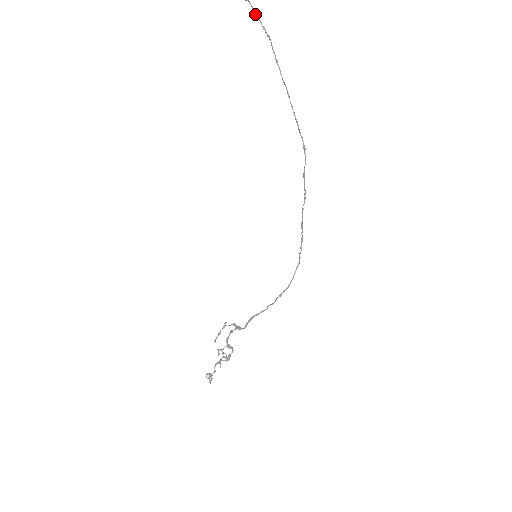
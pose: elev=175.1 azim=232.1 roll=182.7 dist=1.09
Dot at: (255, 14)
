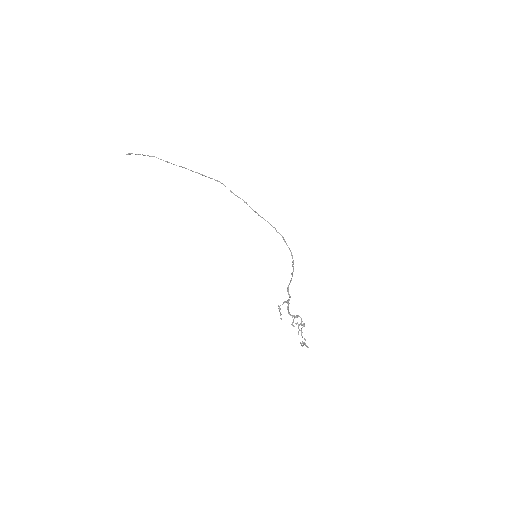
Dot at: occluded
